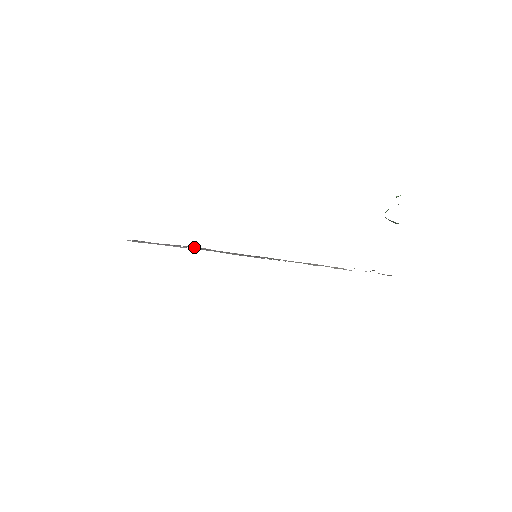
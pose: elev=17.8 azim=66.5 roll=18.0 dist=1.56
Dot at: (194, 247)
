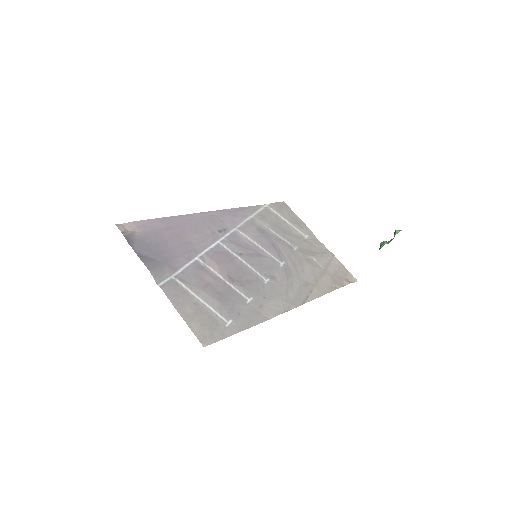
Dot at: (232, 316)
